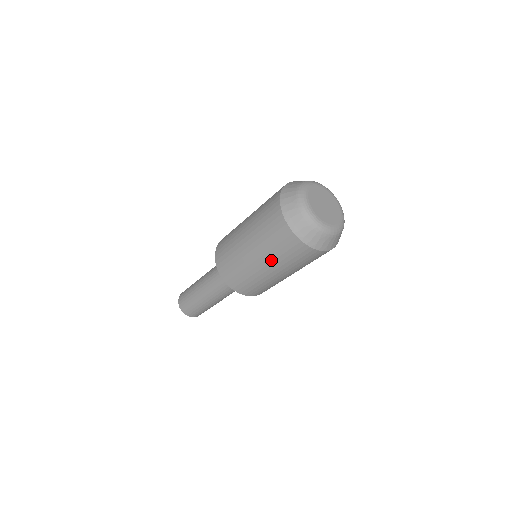
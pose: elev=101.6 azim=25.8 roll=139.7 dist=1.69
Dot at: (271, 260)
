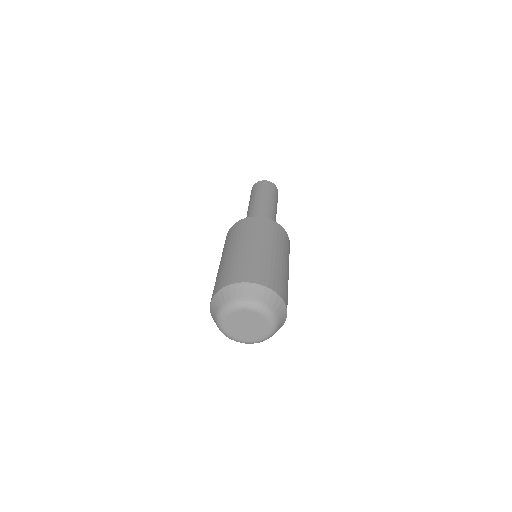
Dot at: occluded
